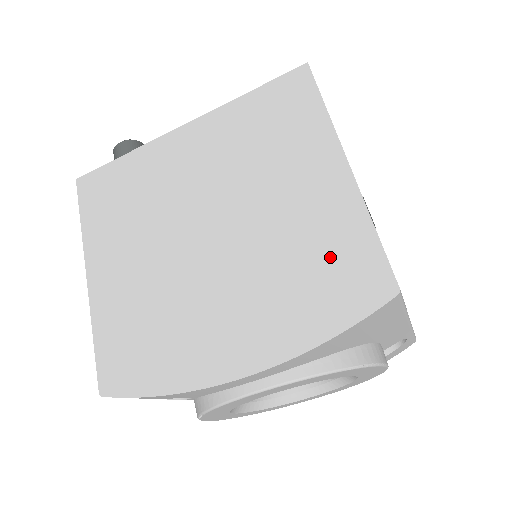
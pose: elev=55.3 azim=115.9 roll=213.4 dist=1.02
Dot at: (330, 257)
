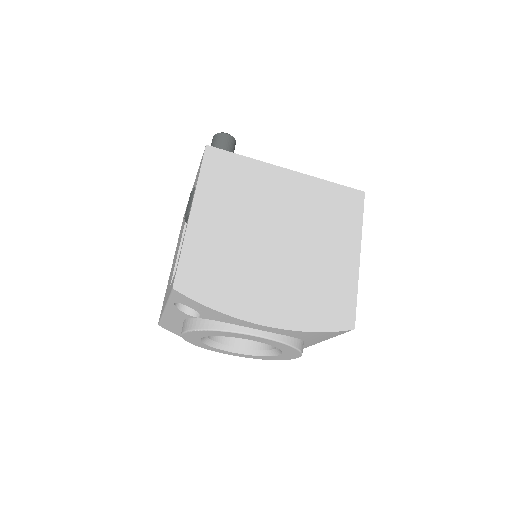
Dot at: (333, 294)
